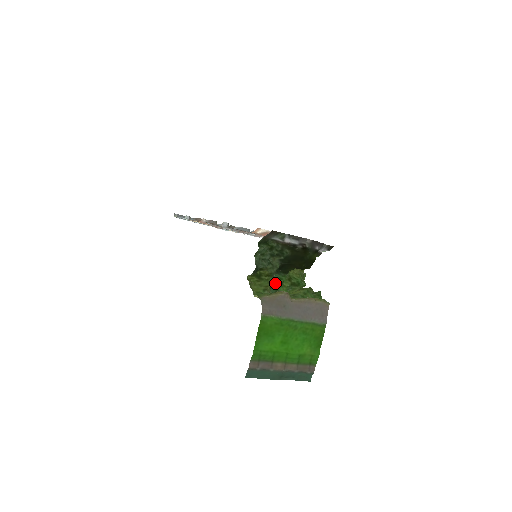
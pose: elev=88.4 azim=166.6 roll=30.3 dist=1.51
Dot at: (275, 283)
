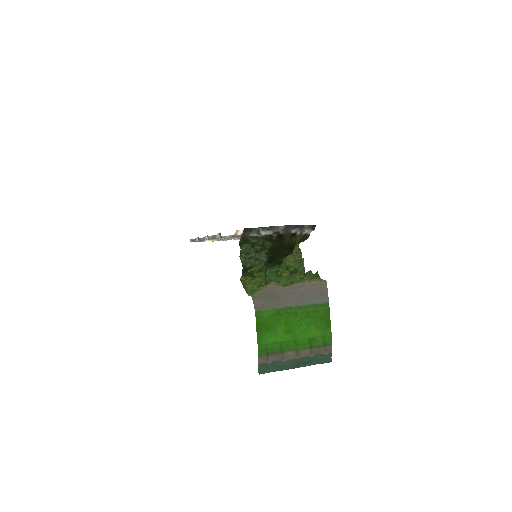
Dot at: (272, 277)
